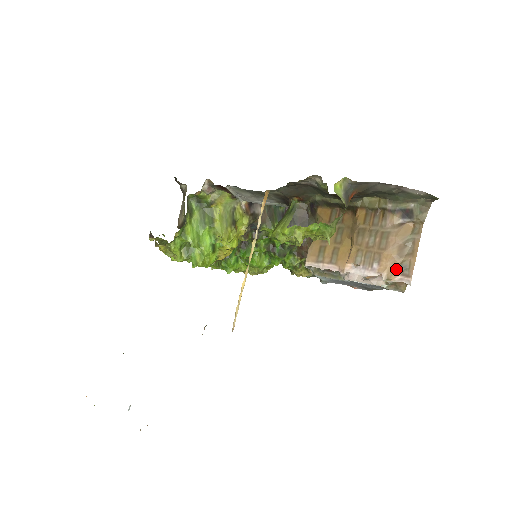
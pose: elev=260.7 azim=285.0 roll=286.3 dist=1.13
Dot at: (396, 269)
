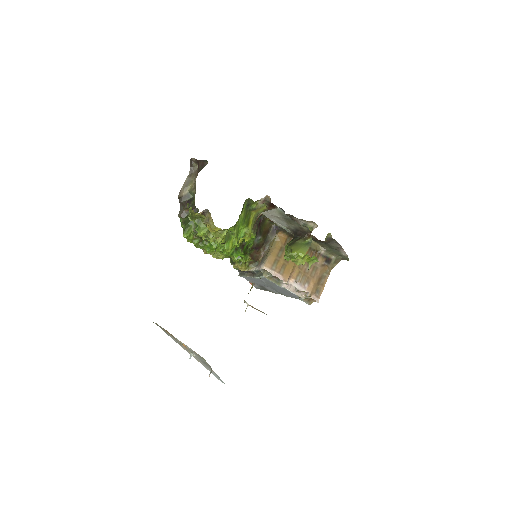
Dot at: (314, 291)
